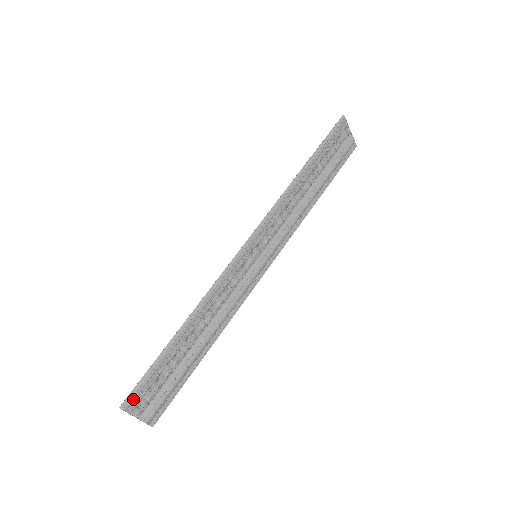
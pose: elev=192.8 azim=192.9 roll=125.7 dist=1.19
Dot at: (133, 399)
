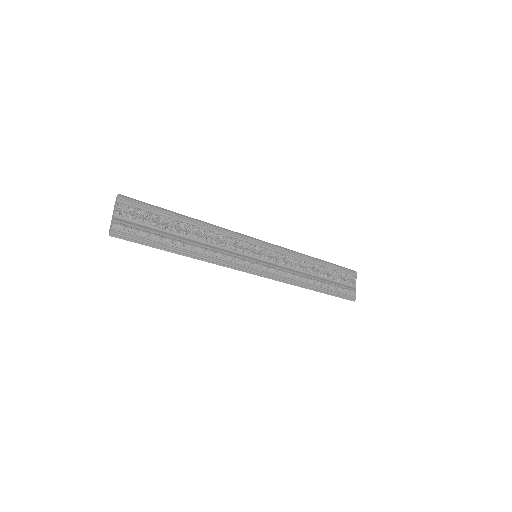
Dot at: (128, 202)
